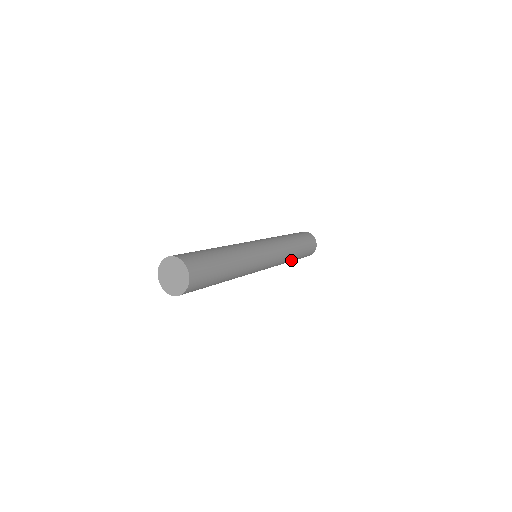
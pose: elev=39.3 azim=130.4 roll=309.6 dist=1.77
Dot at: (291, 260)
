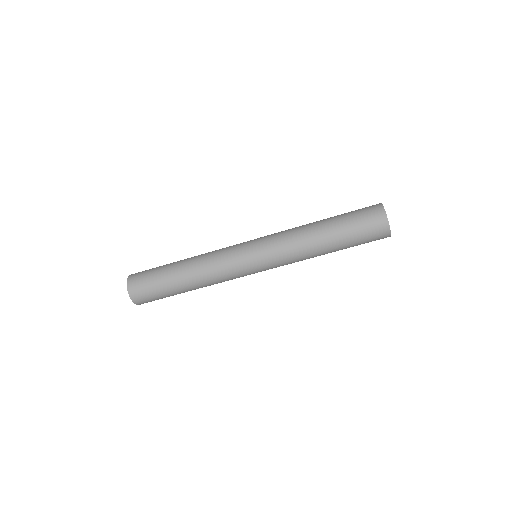
Dot at: (326, 253)
